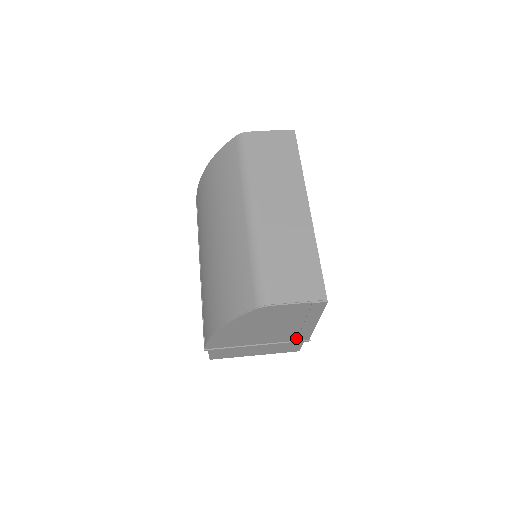
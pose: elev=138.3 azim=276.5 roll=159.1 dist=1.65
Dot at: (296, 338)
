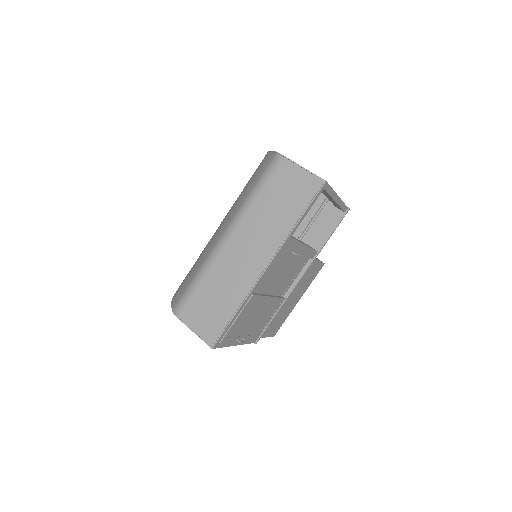
Dot at: occluded
